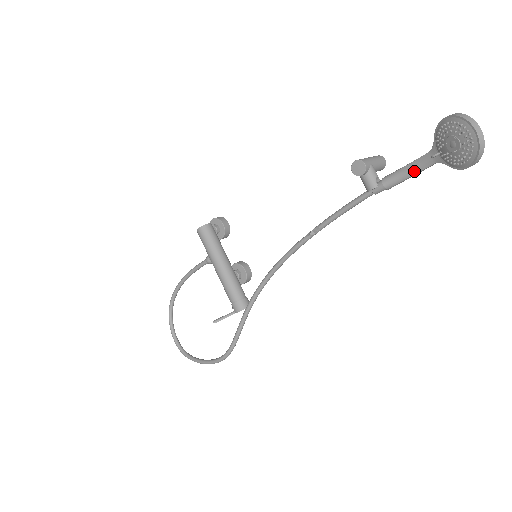
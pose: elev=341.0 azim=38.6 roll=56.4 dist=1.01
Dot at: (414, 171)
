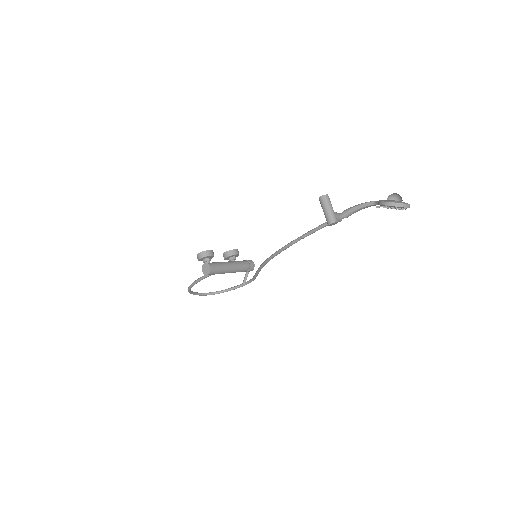
Dot at: occluded
